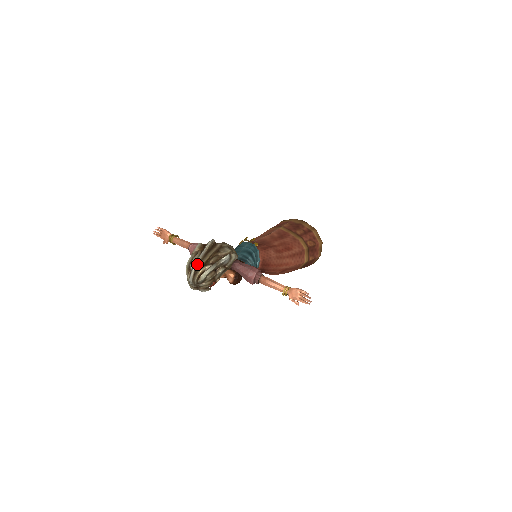
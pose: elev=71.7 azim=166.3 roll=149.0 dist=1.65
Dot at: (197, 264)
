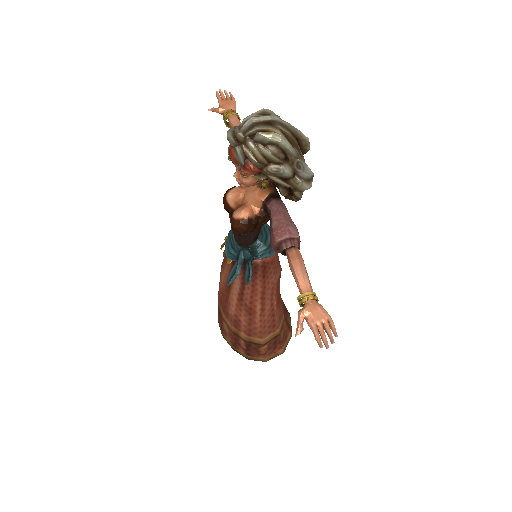
Dot at: (283, 122)
